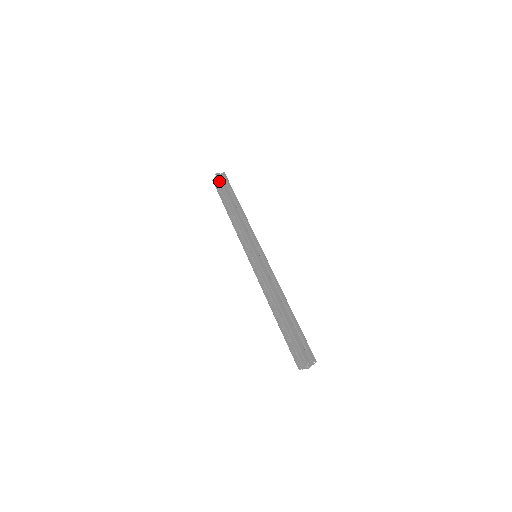
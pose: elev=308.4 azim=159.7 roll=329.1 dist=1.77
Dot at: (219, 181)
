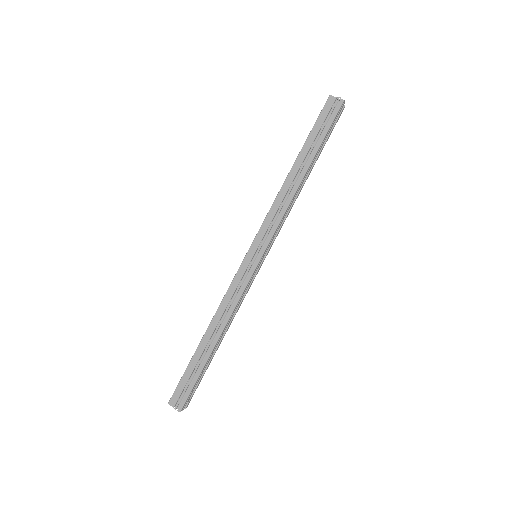
Dot at: (320, 112)
